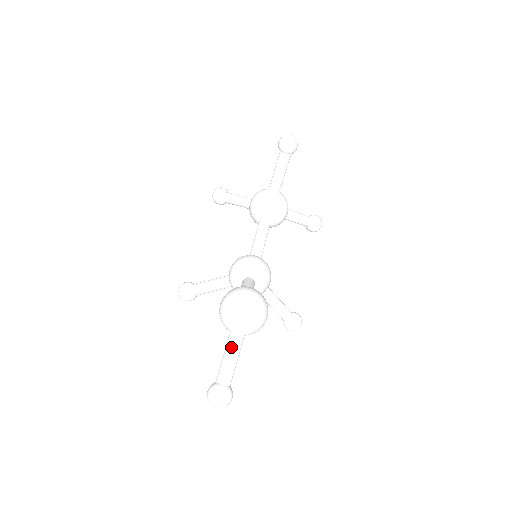
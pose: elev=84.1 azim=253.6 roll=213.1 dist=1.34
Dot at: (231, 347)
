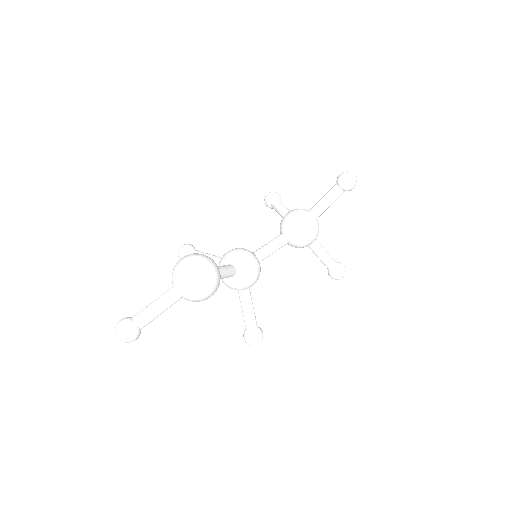
Dot at: (163, 297)
